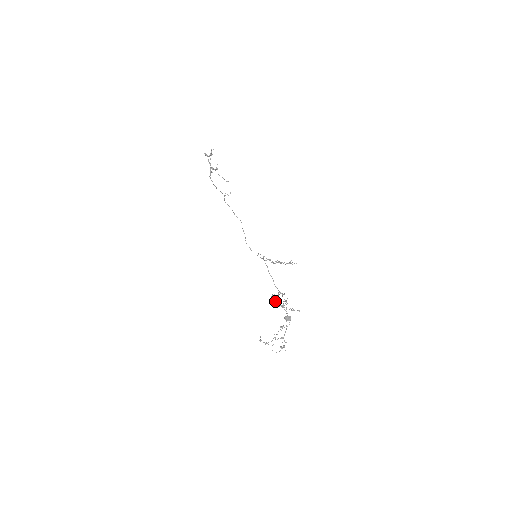
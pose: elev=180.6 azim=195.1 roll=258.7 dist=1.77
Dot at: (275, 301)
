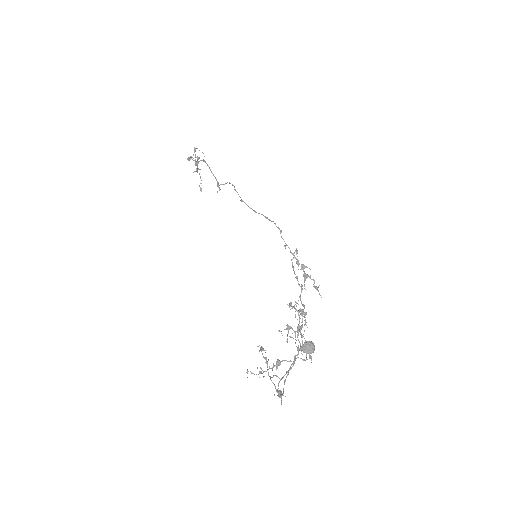
Dot at: (299, 310)
